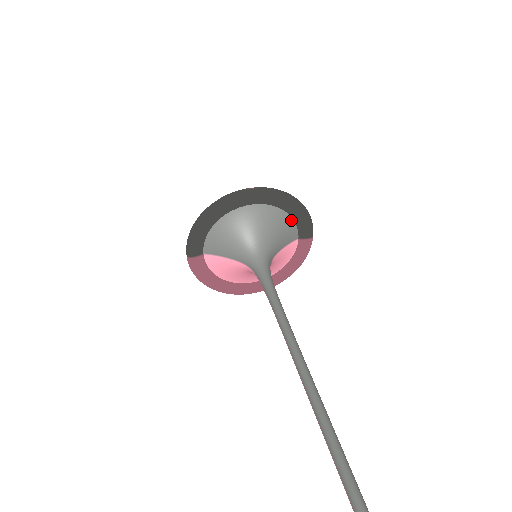
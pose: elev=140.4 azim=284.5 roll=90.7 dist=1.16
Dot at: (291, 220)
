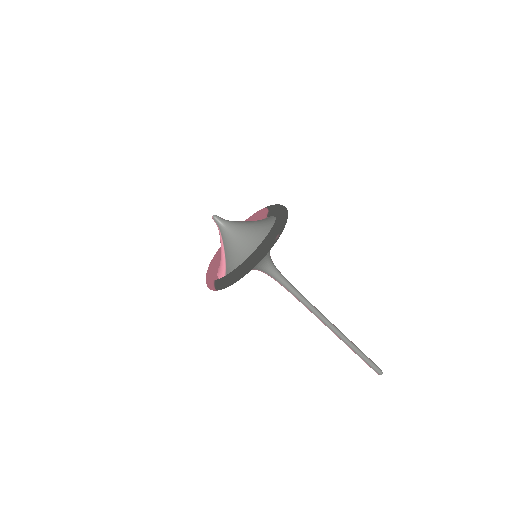
Dot at: (275, 219)
